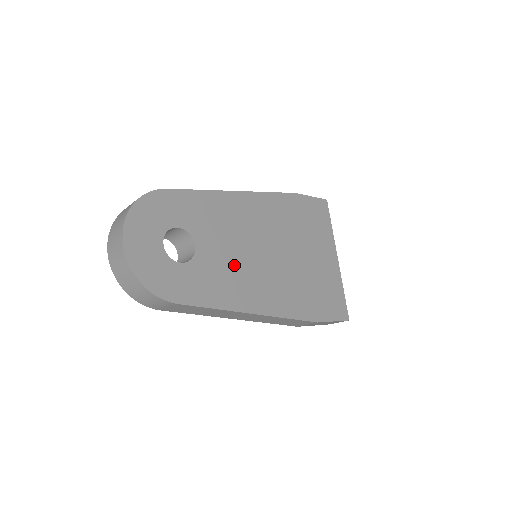
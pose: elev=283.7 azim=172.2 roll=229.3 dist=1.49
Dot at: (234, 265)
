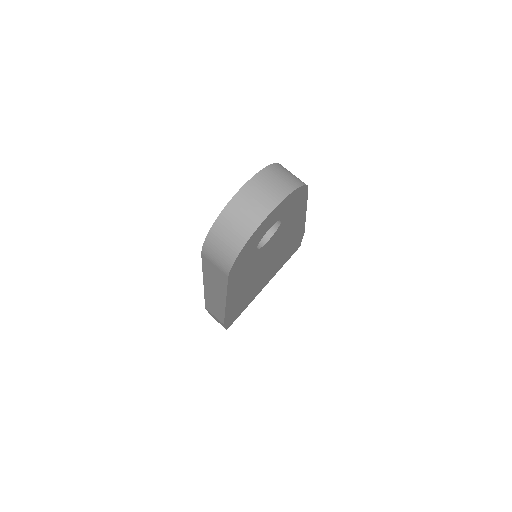
Dot at: (257, 265)
